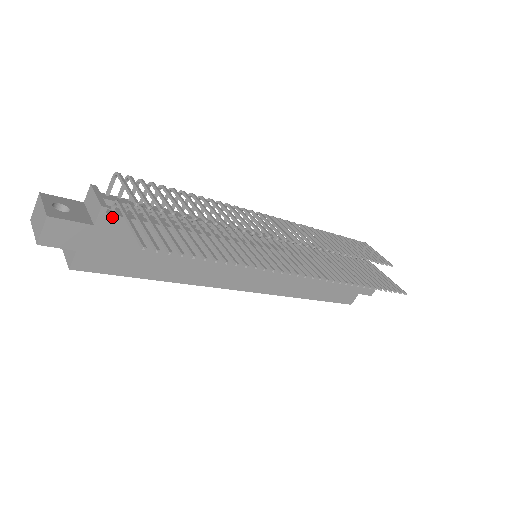
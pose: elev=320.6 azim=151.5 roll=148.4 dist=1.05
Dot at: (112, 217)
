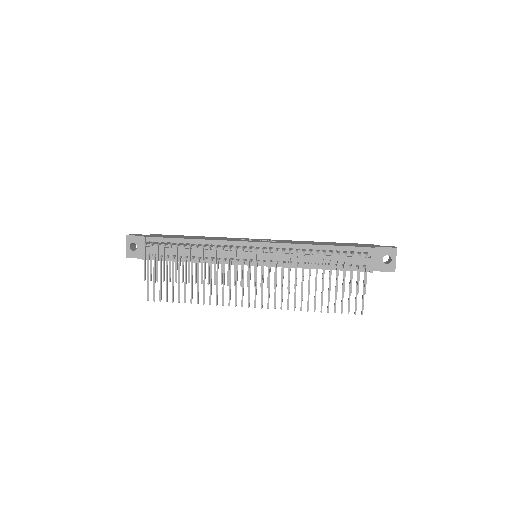
Dot at: occluded
